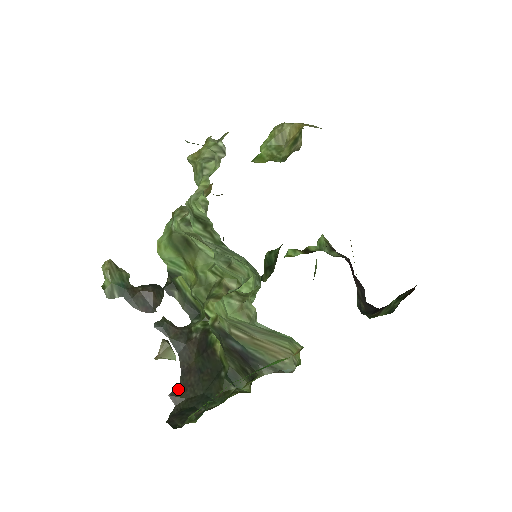
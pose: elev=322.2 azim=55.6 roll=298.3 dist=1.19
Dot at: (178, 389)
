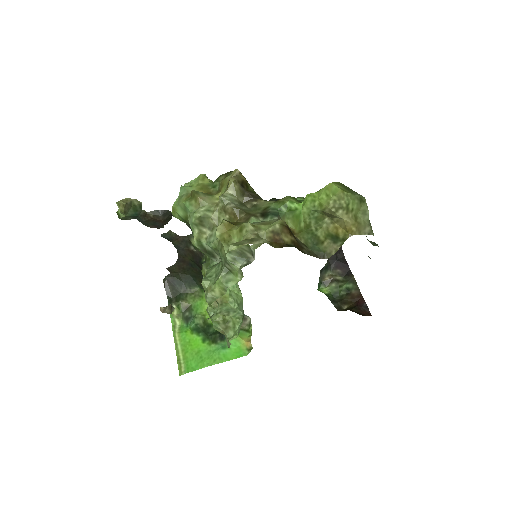
Dot at: (174, 267)
